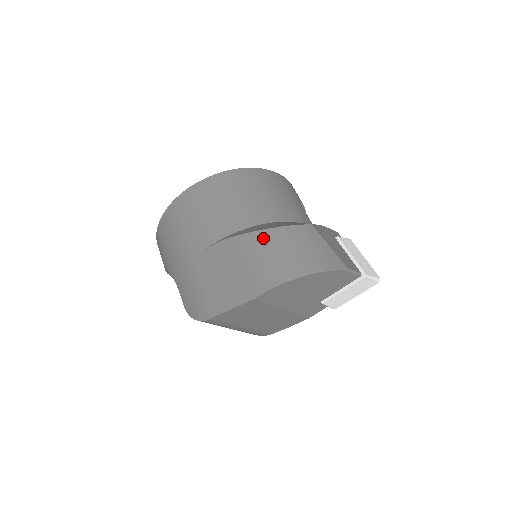
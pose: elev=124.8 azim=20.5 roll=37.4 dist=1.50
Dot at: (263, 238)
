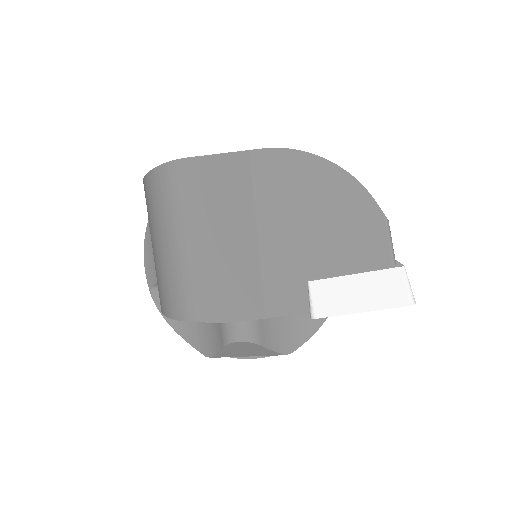
Dot at: occluded
